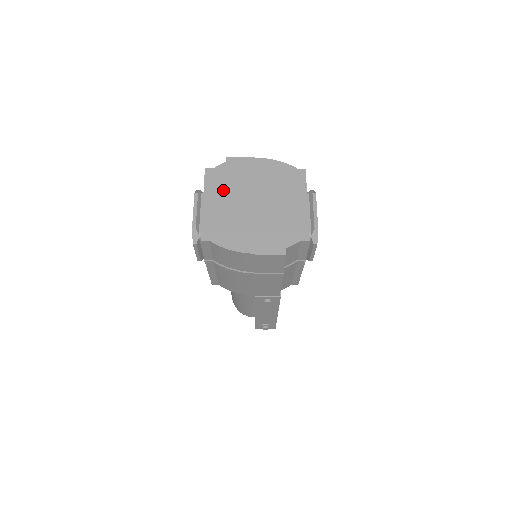
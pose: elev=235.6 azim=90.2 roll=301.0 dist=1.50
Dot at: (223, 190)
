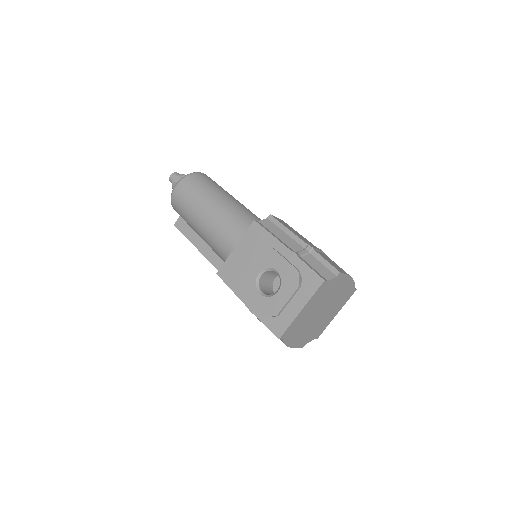
Dot at: (317, 301)
